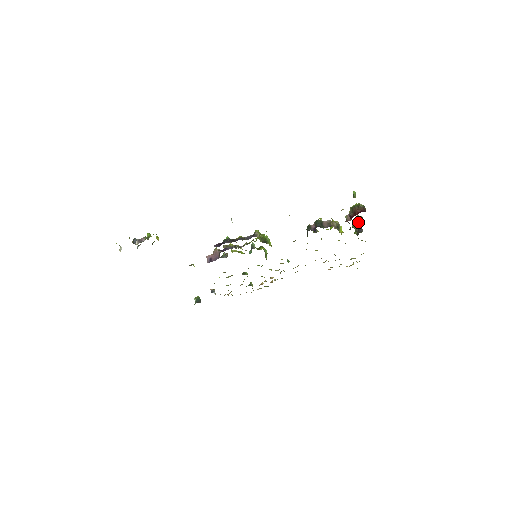
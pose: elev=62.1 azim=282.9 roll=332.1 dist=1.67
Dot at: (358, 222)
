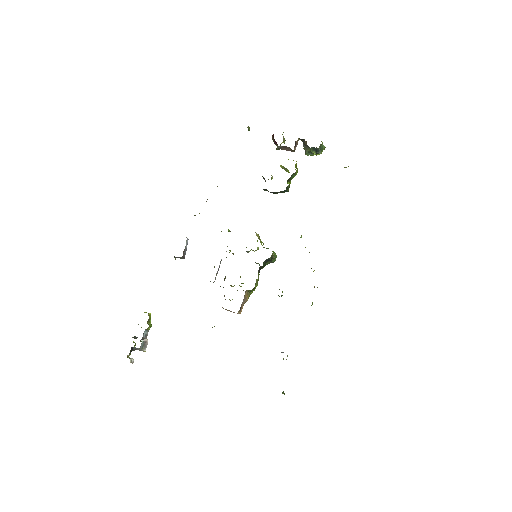
Dot at: (305, 148)
